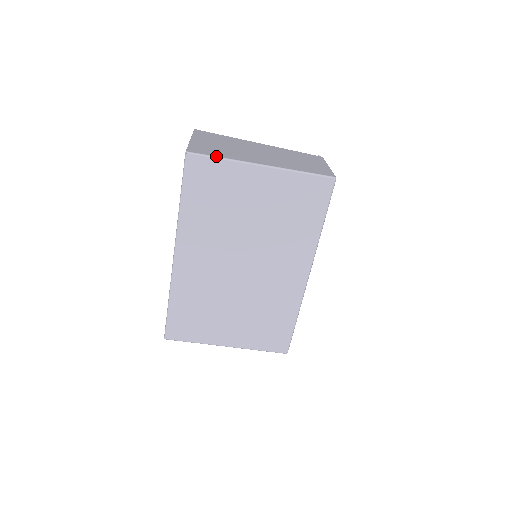
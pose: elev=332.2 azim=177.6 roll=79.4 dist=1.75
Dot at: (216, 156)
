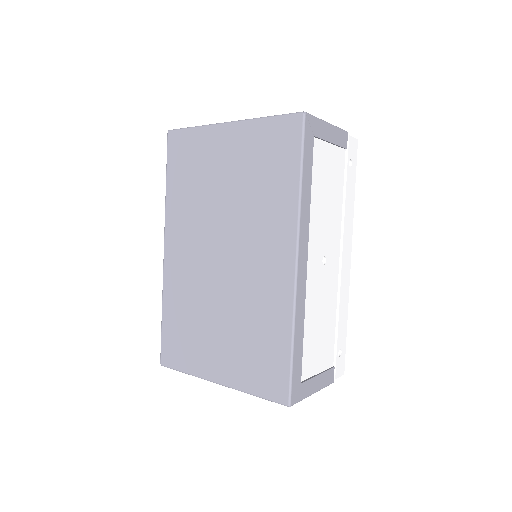
Dot at: (190, 127)
